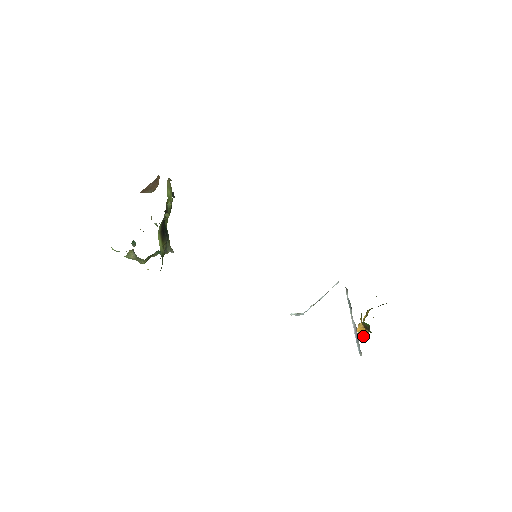
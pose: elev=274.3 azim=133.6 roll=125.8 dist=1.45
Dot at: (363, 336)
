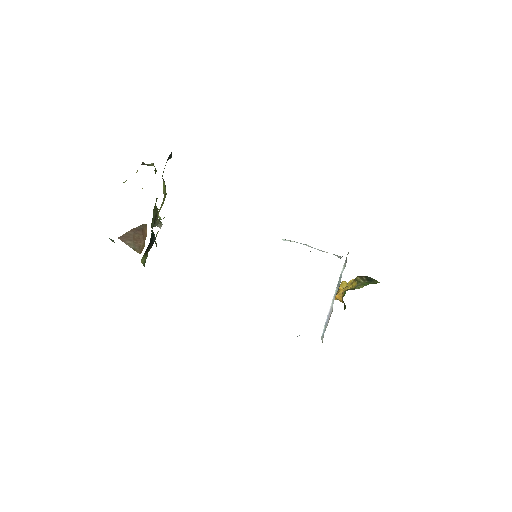
Dot at: occluded
